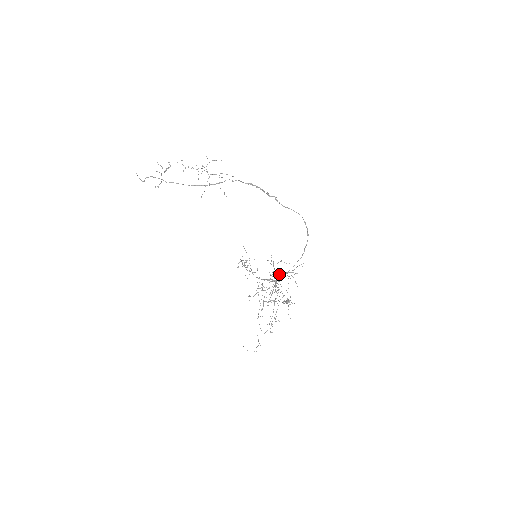
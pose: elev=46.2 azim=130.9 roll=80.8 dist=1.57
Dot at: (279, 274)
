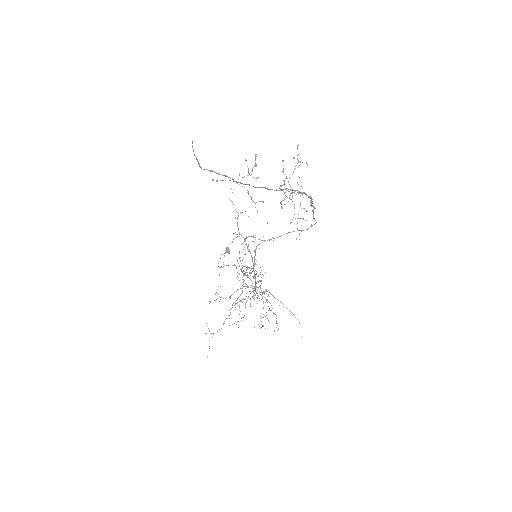
Dot at: (242, 236)
